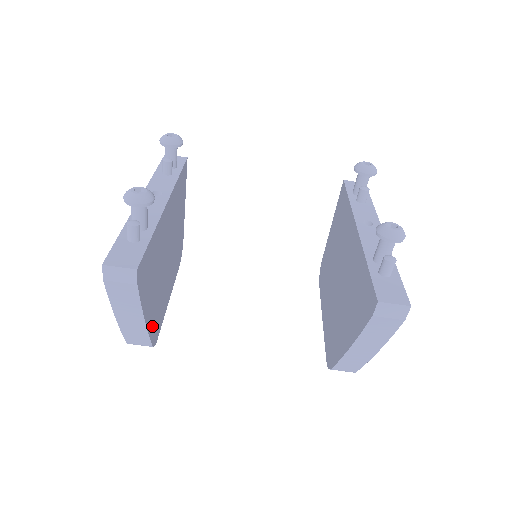
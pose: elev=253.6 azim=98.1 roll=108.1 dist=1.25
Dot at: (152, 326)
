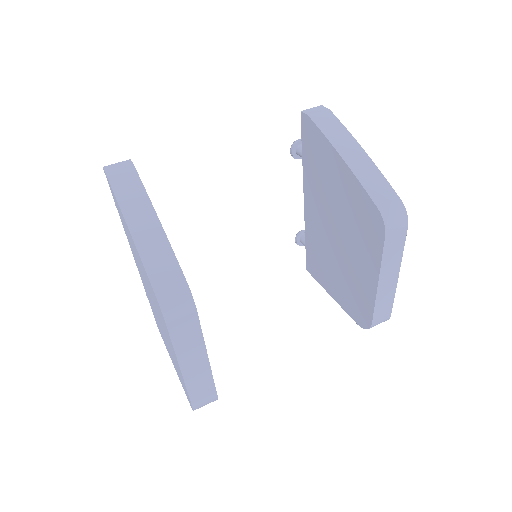
Dot at: occluded
